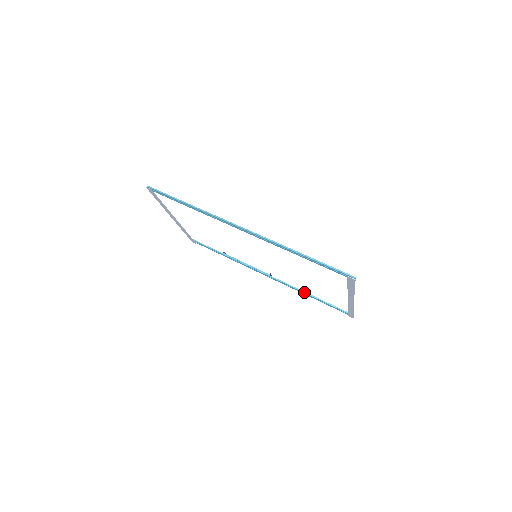
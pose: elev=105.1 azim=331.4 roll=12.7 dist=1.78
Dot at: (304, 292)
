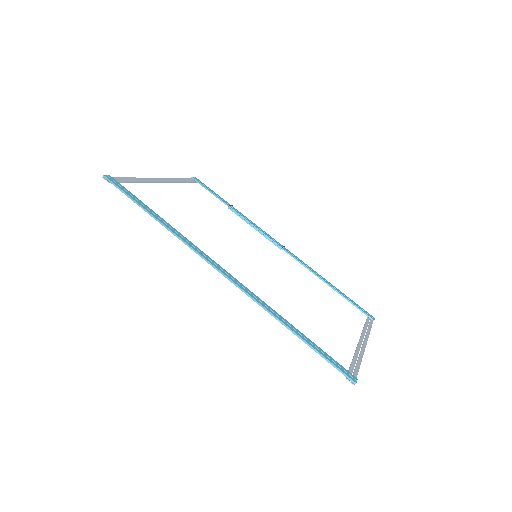
Dot at: (320, 278)
